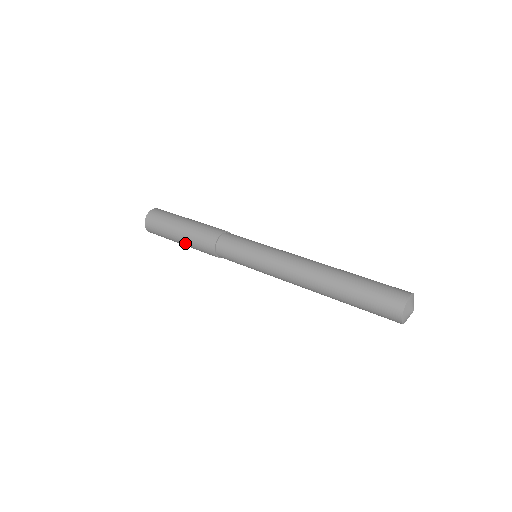
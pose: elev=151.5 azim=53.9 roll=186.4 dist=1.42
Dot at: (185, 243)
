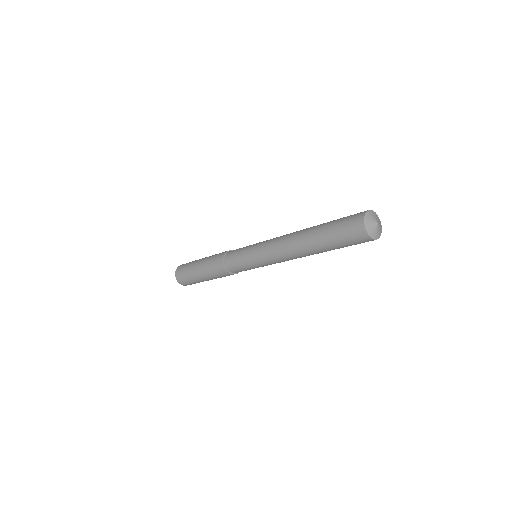
Dot at: (207, 278)
